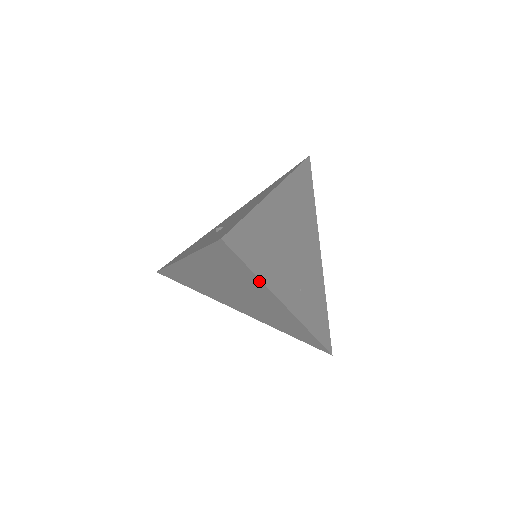
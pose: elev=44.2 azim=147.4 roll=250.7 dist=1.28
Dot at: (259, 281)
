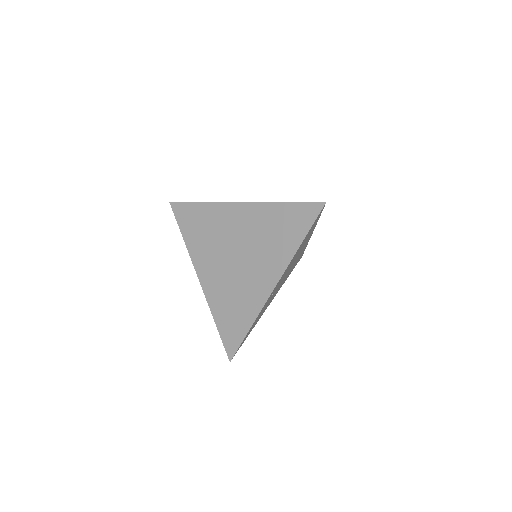
Dot at: (294, 250)
